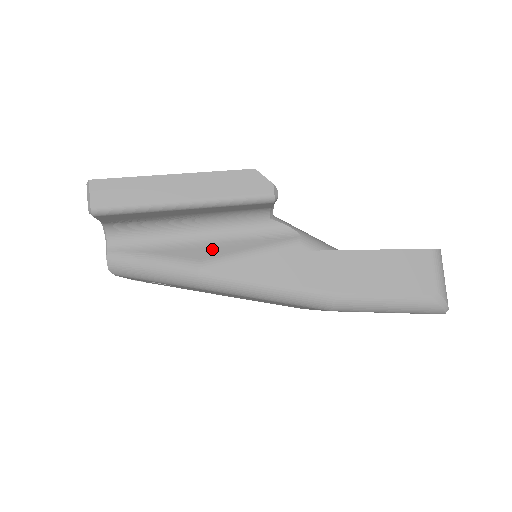
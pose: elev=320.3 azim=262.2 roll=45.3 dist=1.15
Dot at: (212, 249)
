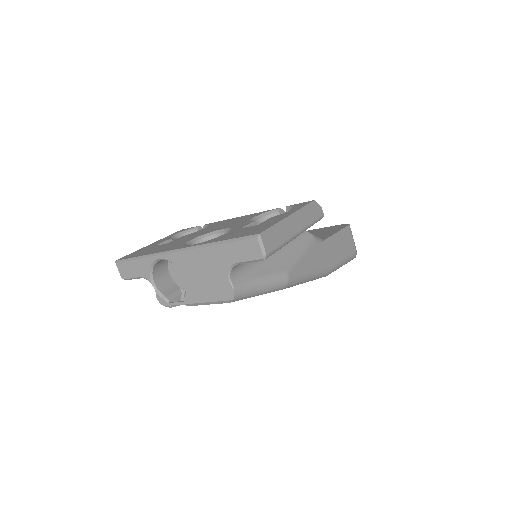
Dot at: (284, 260)
